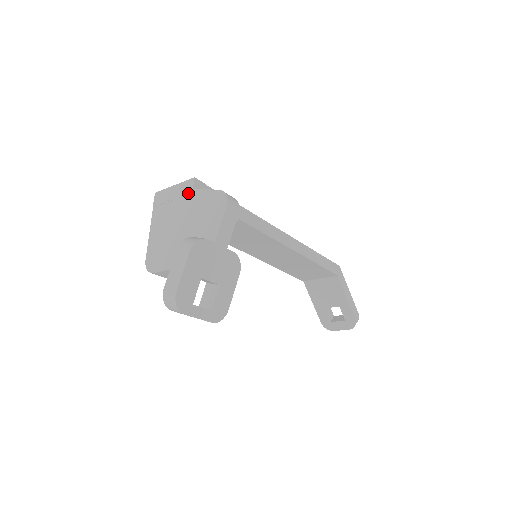
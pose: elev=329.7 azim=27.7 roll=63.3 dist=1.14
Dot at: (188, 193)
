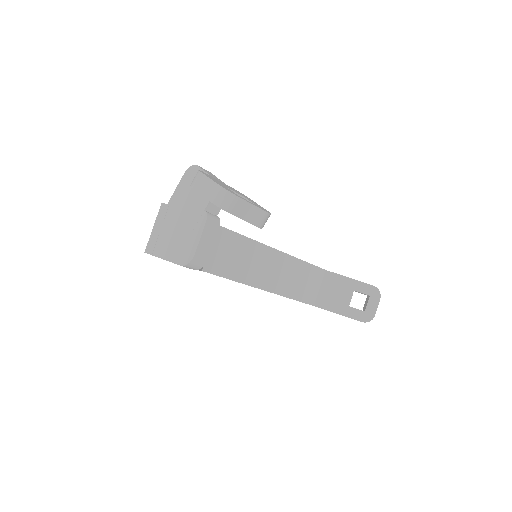
Dot at: (167, 209)
